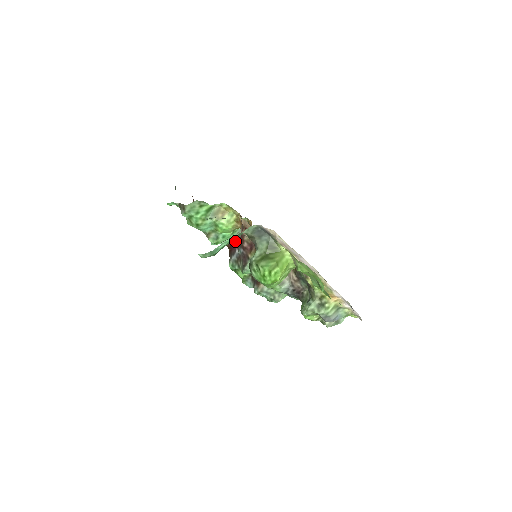
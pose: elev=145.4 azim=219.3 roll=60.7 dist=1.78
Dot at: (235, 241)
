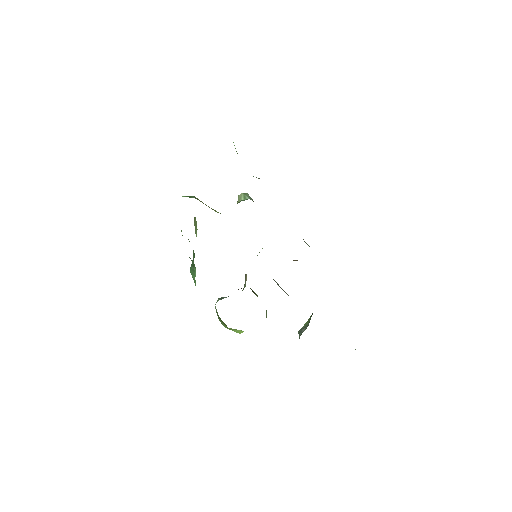
Dot at: occluded
